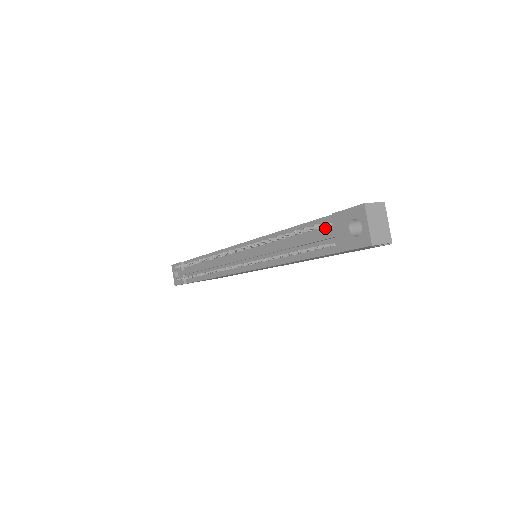
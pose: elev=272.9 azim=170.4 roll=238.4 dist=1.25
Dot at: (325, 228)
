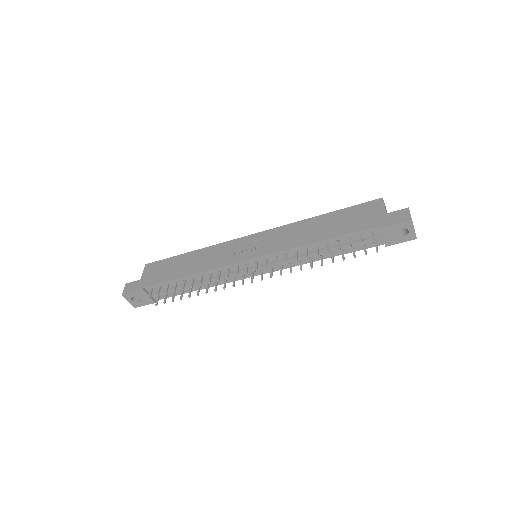
Dot at: (368, 235)
